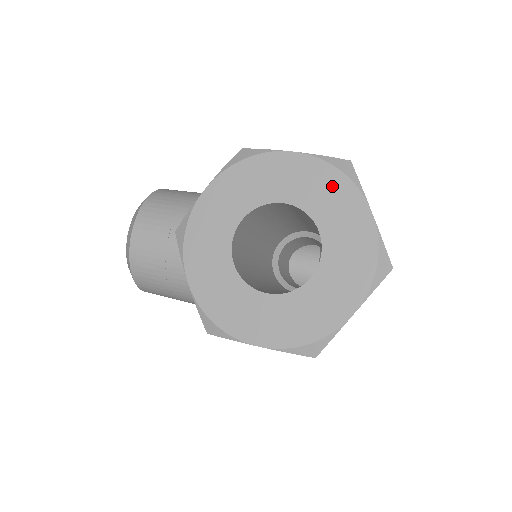
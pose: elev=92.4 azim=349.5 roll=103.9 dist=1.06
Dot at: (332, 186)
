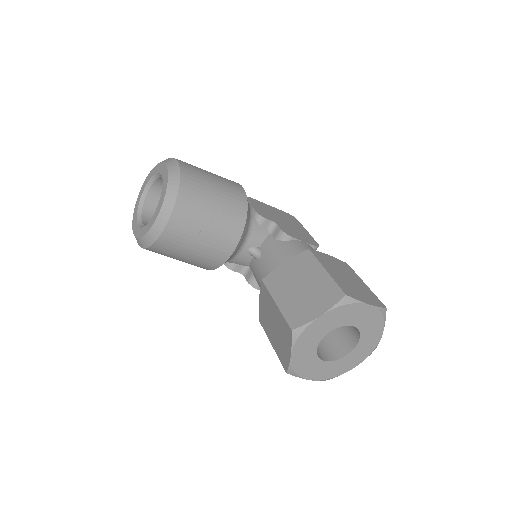
Dot at: (376, 321)
